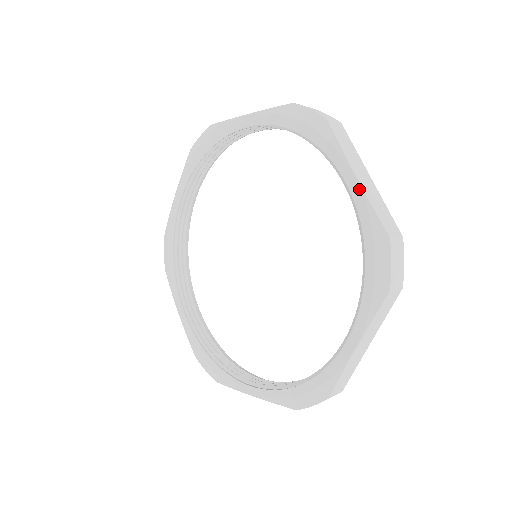
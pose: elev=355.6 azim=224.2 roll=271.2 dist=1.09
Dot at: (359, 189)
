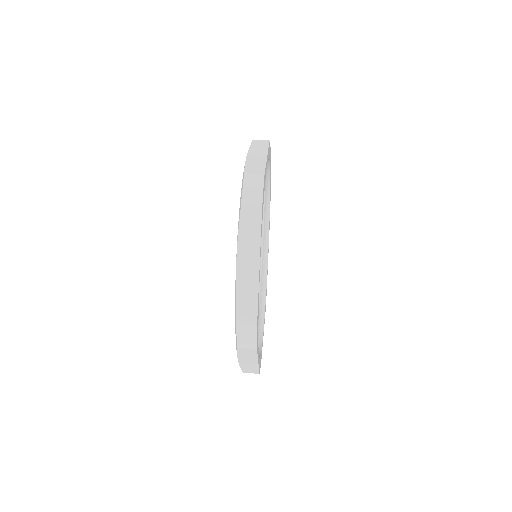
Dot at: (236, 273)
